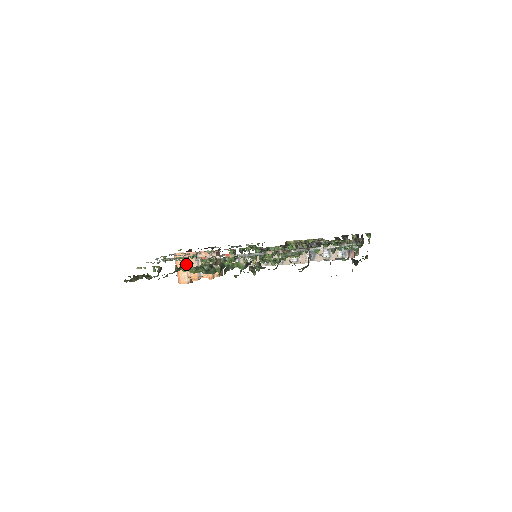
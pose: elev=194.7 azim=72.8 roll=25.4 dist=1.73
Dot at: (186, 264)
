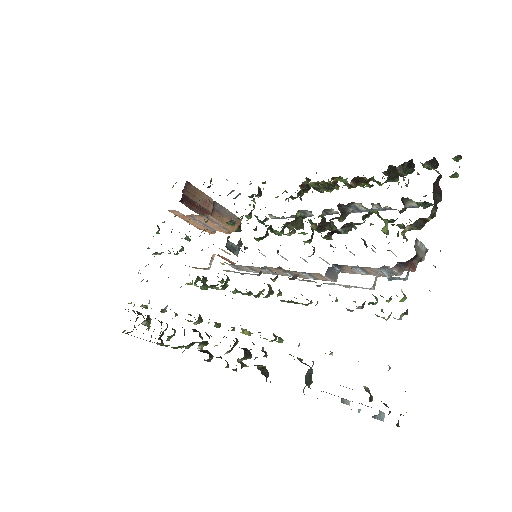
Dot at: occluded
